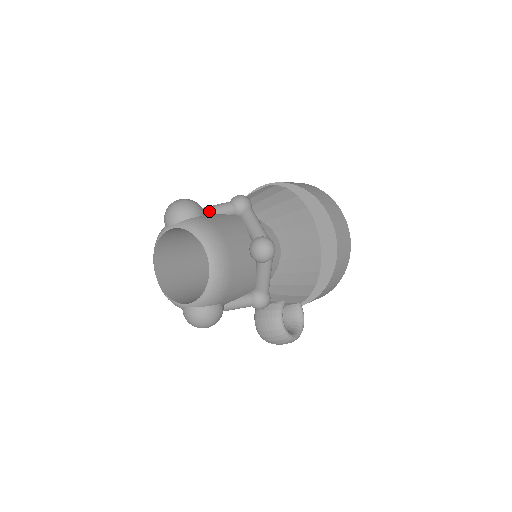
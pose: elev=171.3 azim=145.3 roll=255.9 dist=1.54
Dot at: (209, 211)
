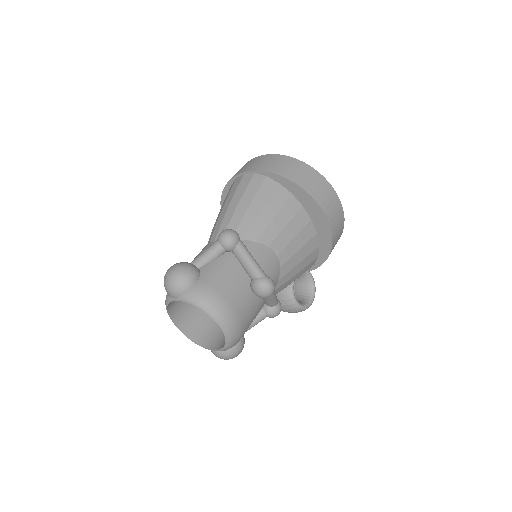
Dot at: (202, 263)
